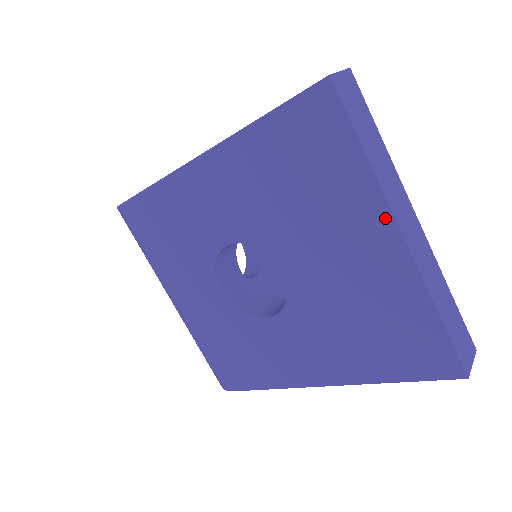
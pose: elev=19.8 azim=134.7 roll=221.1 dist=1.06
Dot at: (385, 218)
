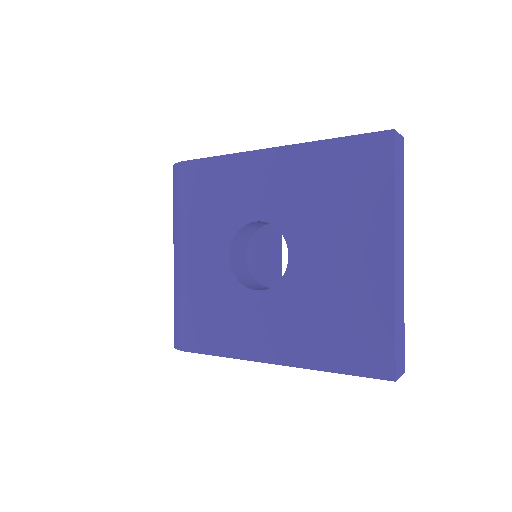
Dot at: (388, 237)
